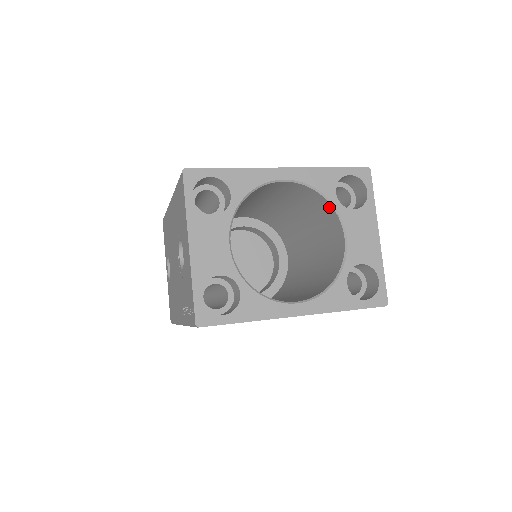
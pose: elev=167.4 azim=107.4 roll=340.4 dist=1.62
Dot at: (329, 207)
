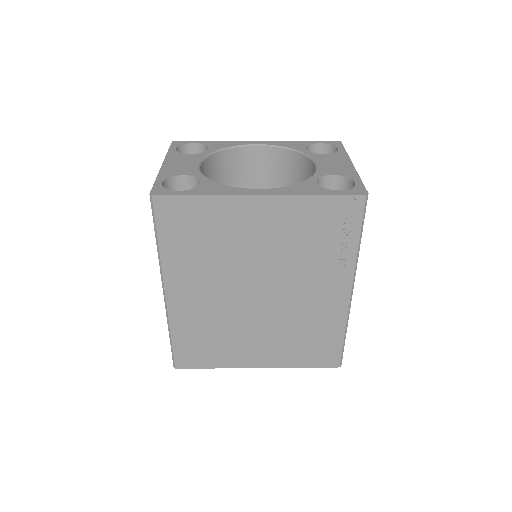
Dot at: (301, 159)
